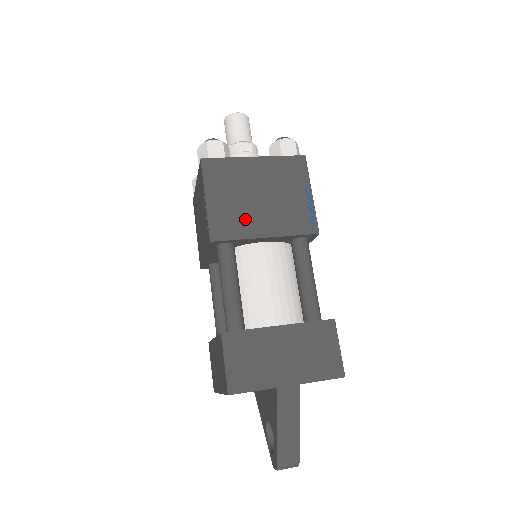
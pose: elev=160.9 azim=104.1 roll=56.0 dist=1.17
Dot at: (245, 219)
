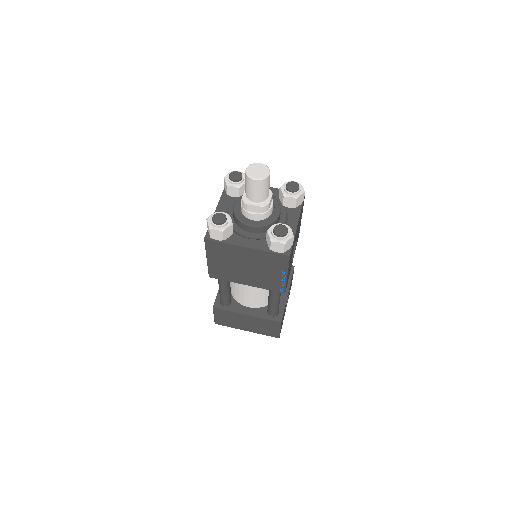
Dot at: (233, 274)
